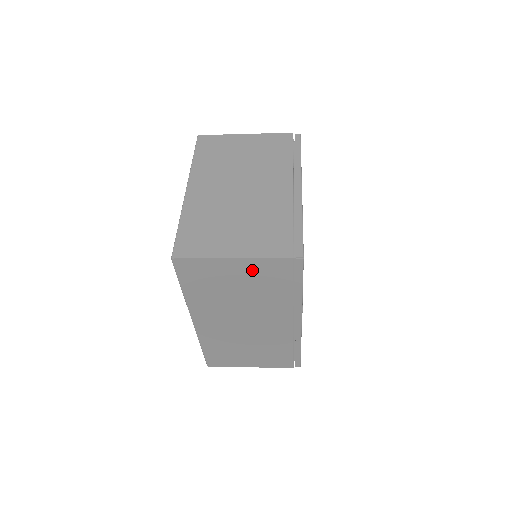
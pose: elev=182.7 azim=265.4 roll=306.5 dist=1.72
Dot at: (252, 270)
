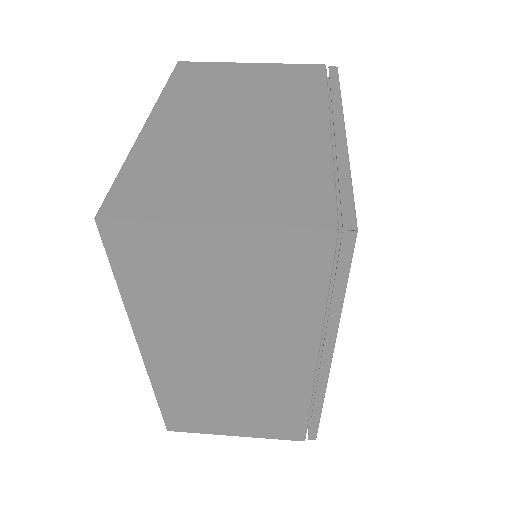
Dot at: (252, 253)
